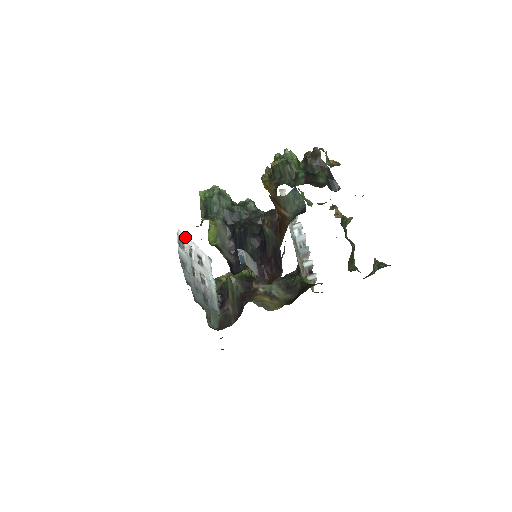
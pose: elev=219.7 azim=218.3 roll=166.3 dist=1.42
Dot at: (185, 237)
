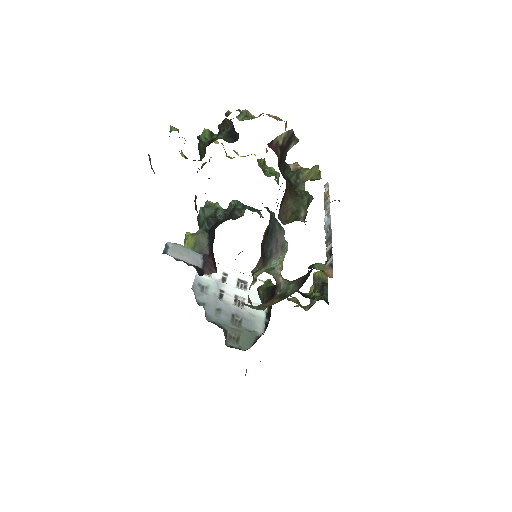
Dot at: occluded
